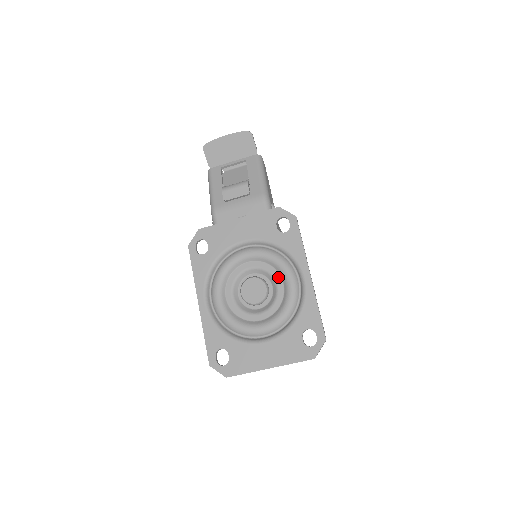
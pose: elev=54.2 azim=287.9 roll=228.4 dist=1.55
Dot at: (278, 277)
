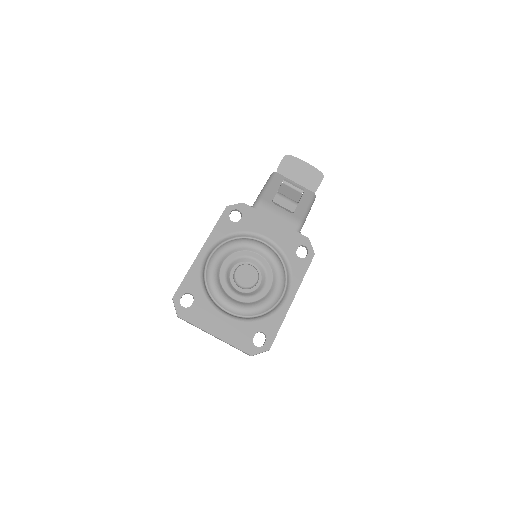
Dot at: (270, 282)
